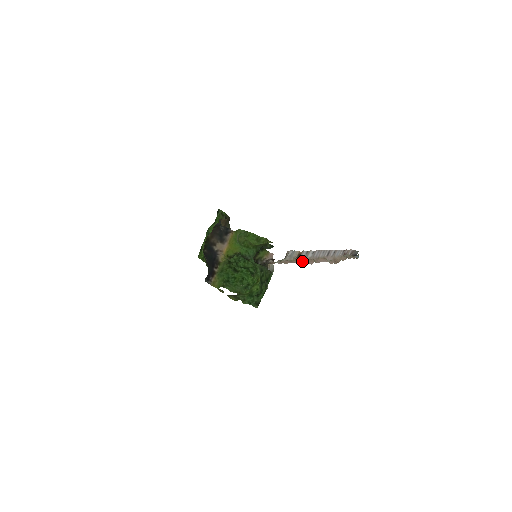
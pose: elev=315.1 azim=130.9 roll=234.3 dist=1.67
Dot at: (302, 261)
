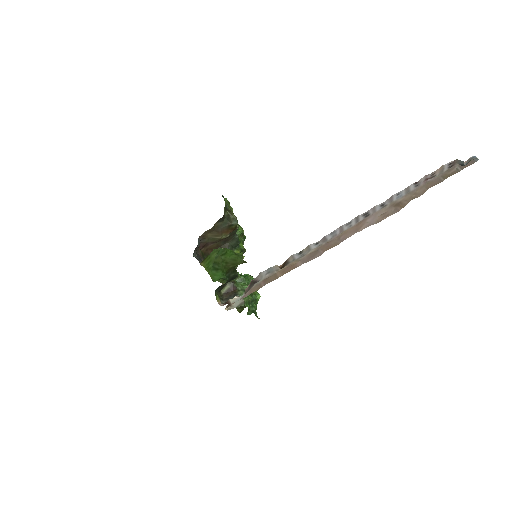
Dot at: (298, 262)
